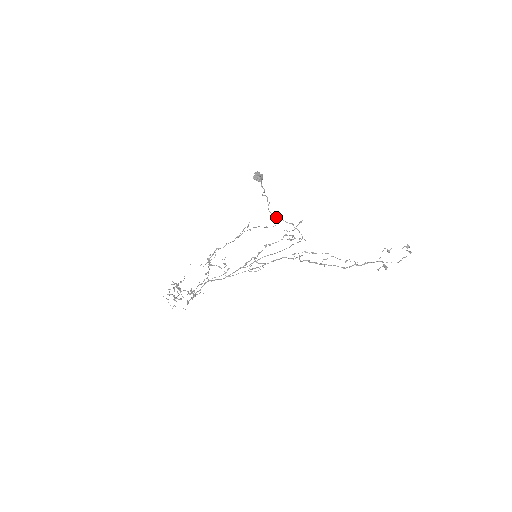
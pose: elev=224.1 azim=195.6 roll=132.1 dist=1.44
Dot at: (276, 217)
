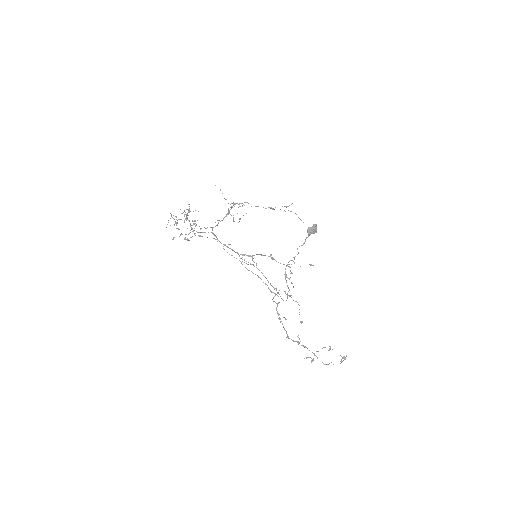
Dot at: (285, 275)
